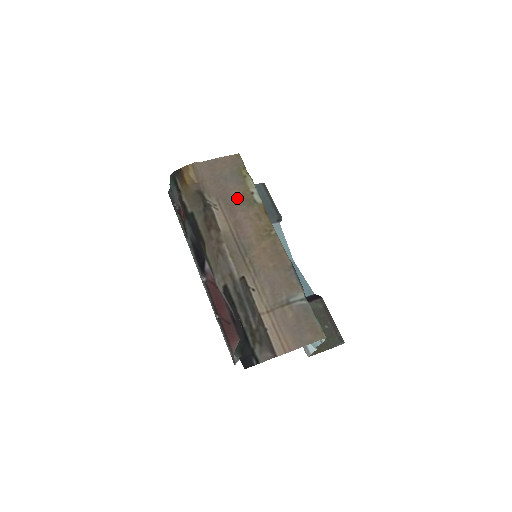
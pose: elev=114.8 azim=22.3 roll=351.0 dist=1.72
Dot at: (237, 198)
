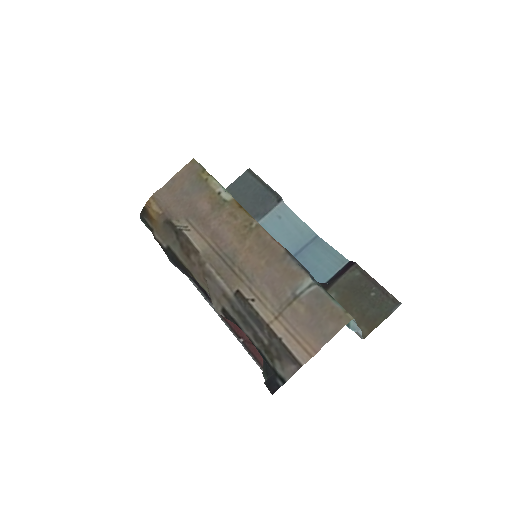
Dot at: (206, 207)
